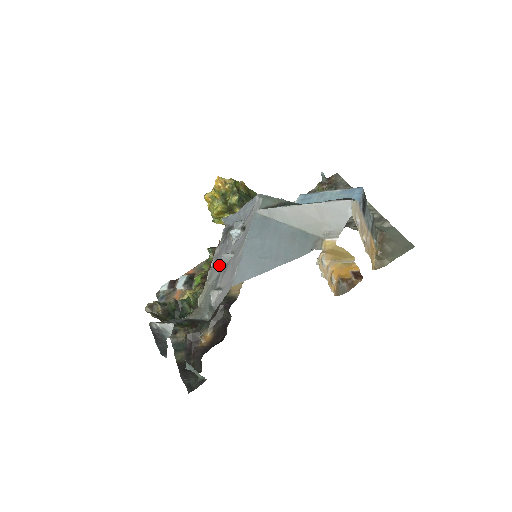
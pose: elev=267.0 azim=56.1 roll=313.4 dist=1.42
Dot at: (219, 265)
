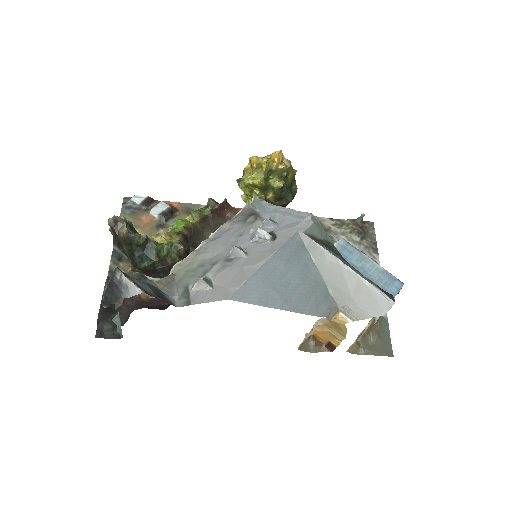
Dot at: (221, 248)
